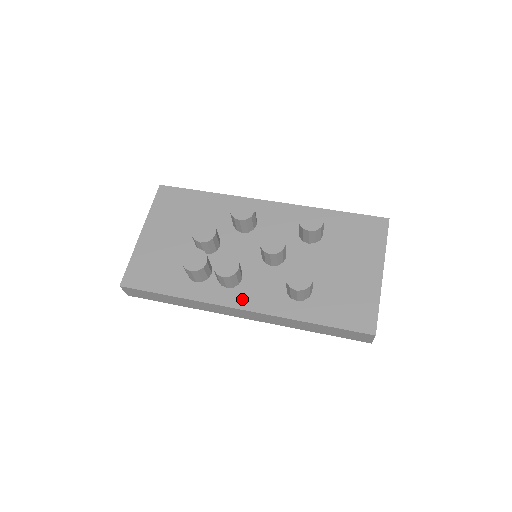
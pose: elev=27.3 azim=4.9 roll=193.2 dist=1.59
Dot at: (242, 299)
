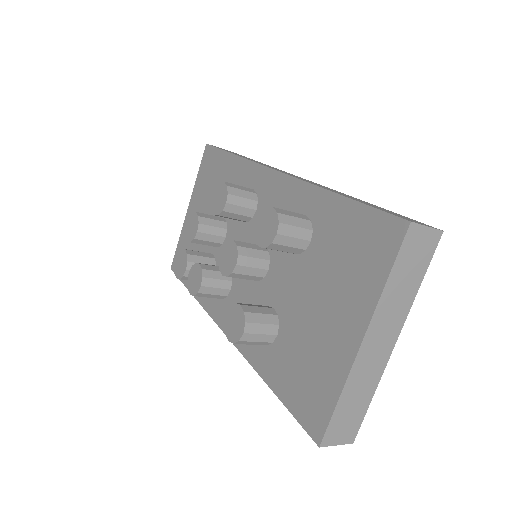
Dot at: occluded
